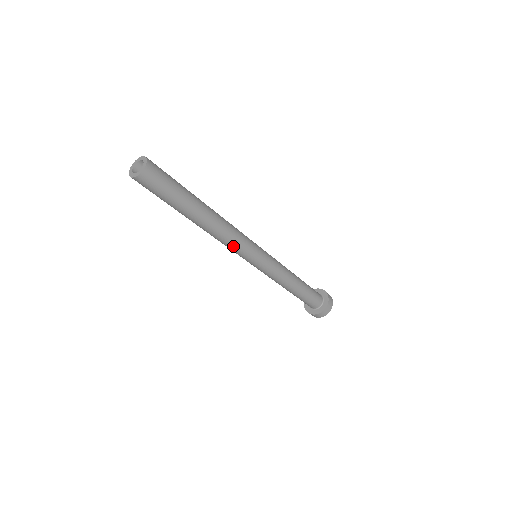
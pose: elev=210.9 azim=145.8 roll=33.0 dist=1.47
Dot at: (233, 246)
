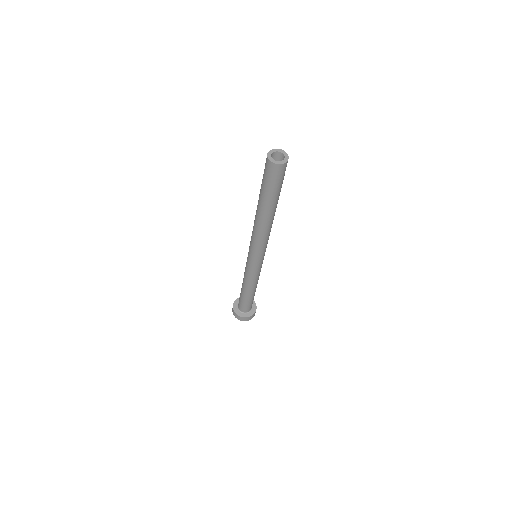
Dot at: (259, 243)
